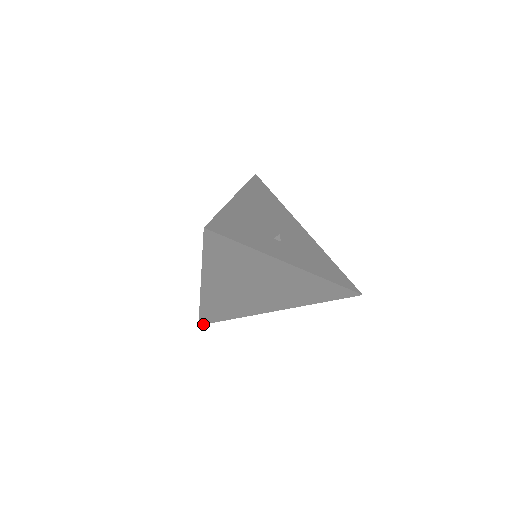
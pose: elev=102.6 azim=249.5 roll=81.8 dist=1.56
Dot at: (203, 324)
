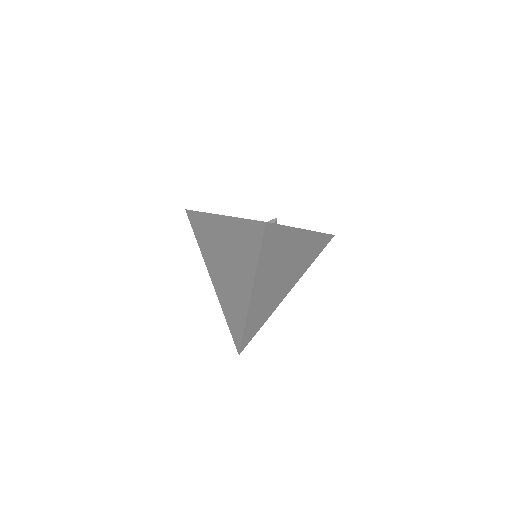
Dot at: occluded
